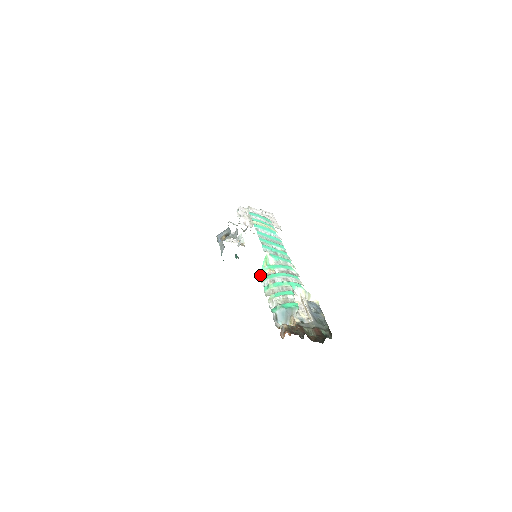
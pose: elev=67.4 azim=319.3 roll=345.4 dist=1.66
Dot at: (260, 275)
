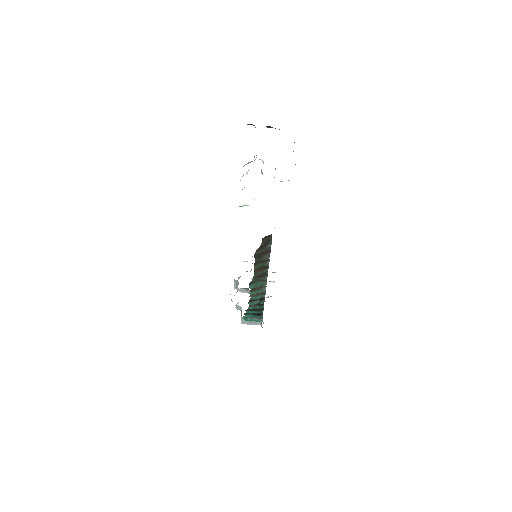
Dot at: occluded
